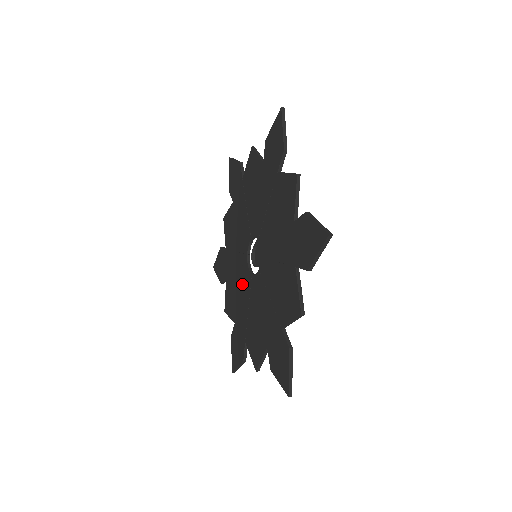
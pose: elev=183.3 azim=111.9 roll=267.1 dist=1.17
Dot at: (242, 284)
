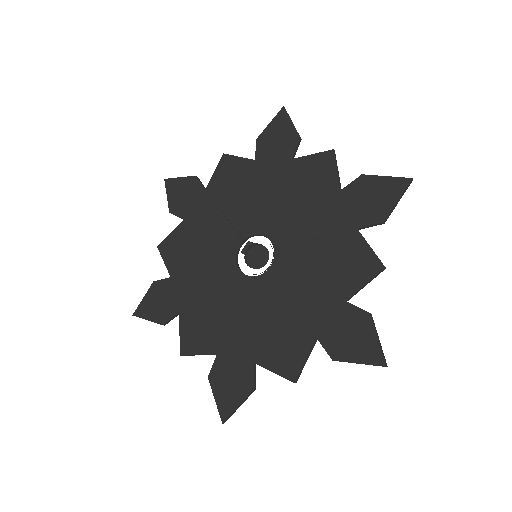
Dot at: (230, 298)
